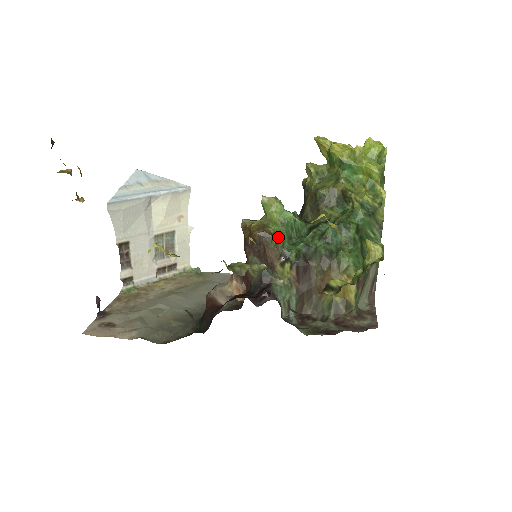
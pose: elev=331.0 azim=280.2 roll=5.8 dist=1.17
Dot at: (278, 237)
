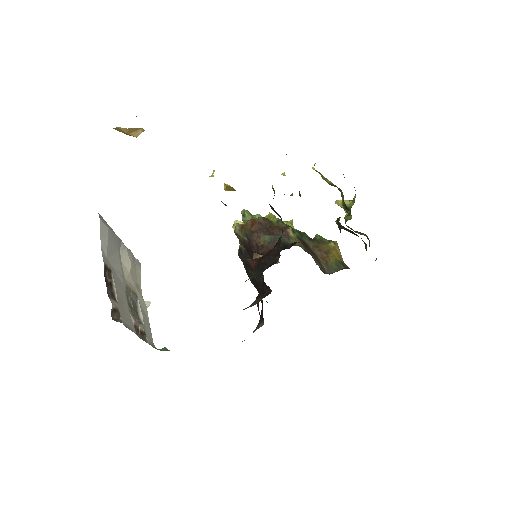
Dot at: (276, 220)
